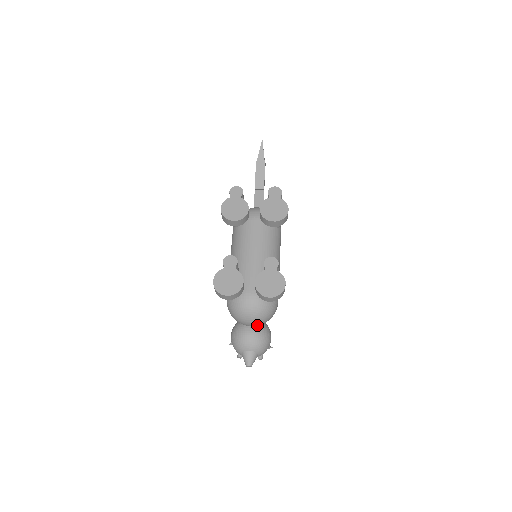
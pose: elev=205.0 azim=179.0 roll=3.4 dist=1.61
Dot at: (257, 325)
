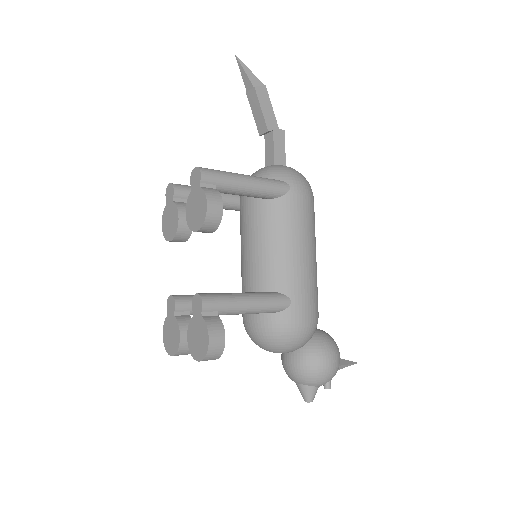
Dot at: (291, 351)
